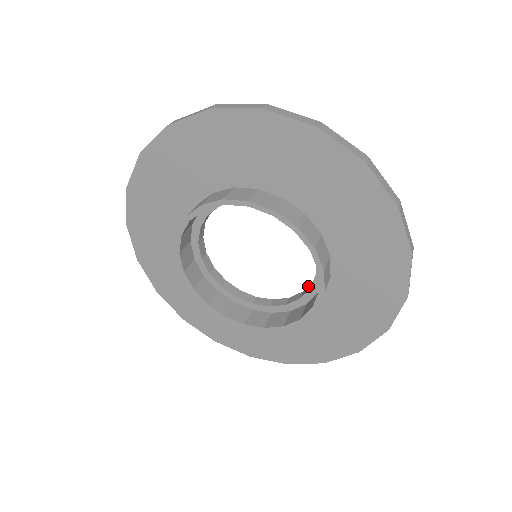
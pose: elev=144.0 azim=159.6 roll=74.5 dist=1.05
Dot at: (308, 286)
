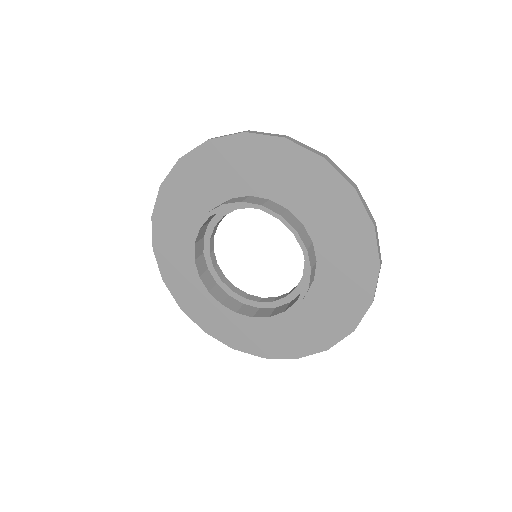
Dot at: occluded
